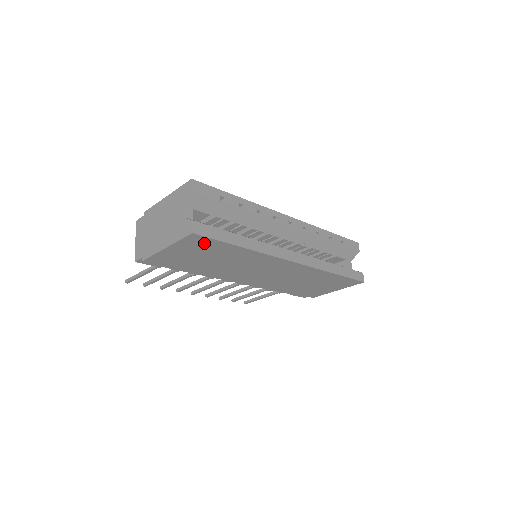
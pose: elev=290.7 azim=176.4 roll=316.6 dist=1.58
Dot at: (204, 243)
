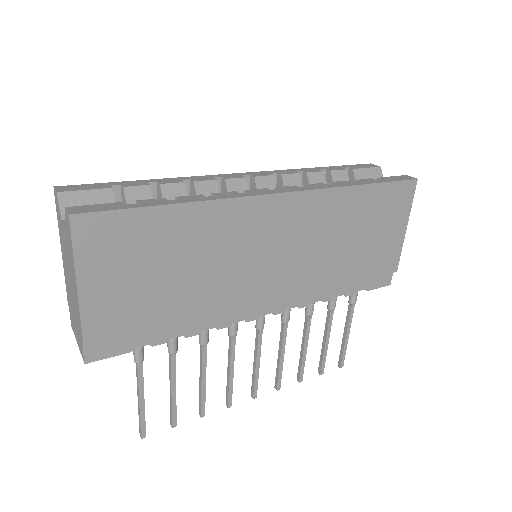
Dot at: (114, 232)
